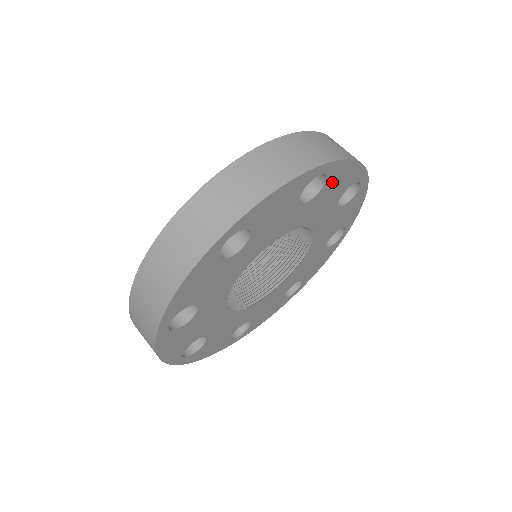
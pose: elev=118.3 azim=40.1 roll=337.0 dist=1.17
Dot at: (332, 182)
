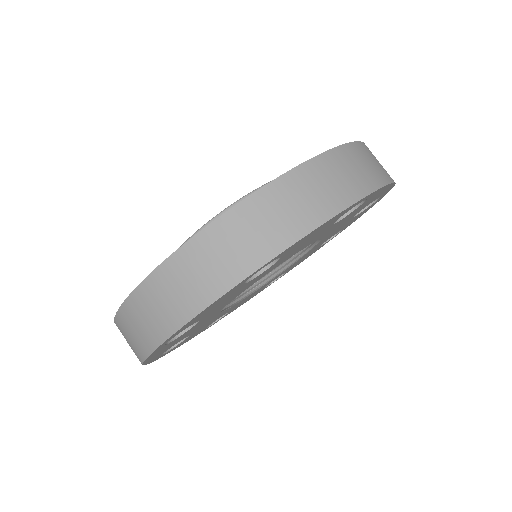
Dot at: (365, 202)
